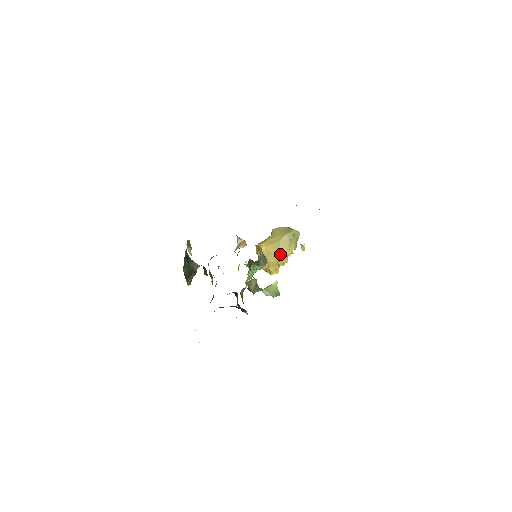
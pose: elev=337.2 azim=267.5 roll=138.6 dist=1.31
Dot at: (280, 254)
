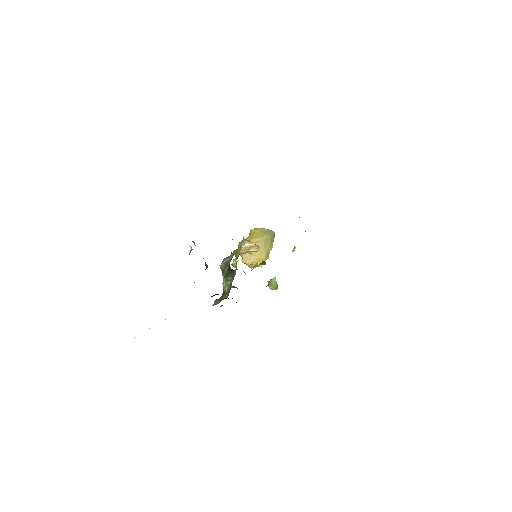
Dot at: (264, 252)
